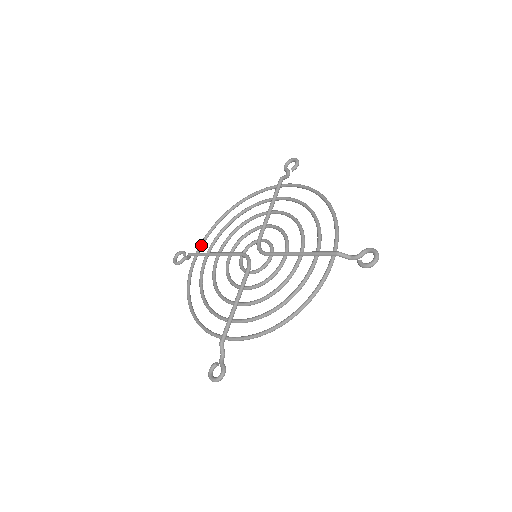
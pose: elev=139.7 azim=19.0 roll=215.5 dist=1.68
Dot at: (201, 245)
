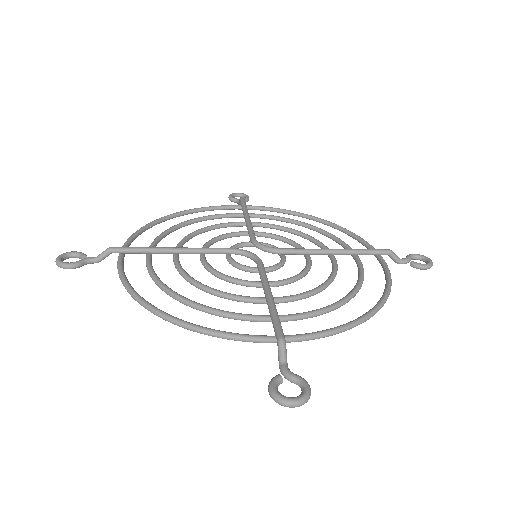
Dot at: (128, 244)
